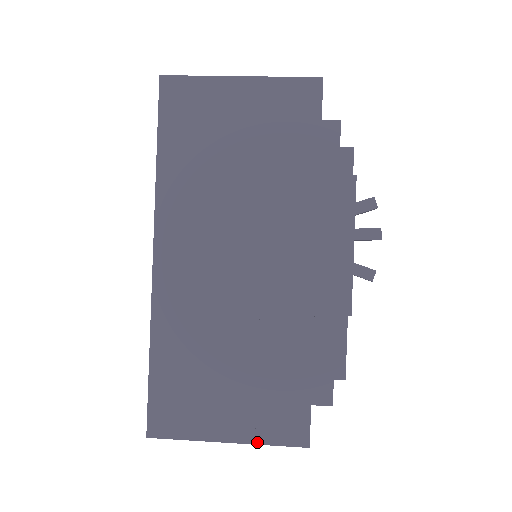
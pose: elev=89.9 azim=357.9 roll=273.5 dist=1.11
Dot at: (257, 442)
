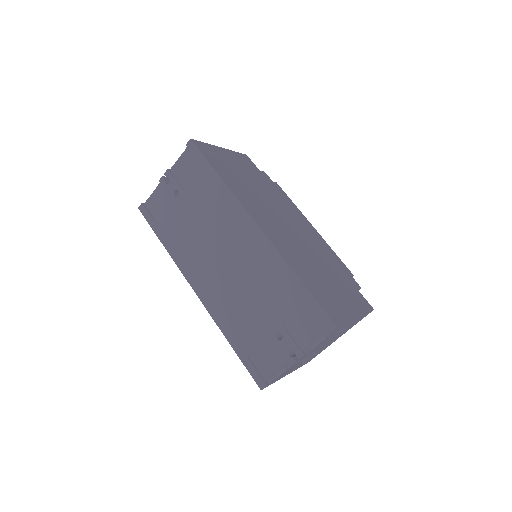
Dot at: (363, 313)
